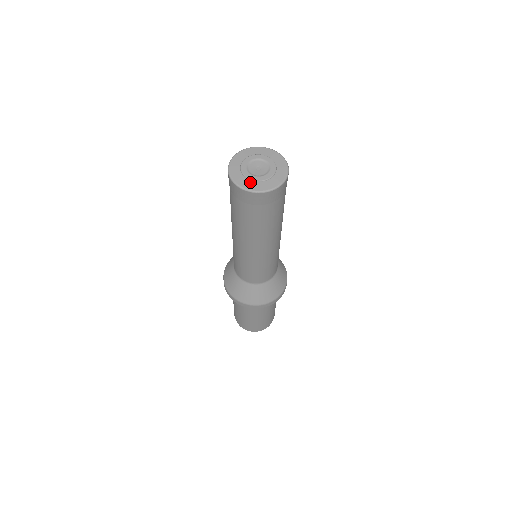
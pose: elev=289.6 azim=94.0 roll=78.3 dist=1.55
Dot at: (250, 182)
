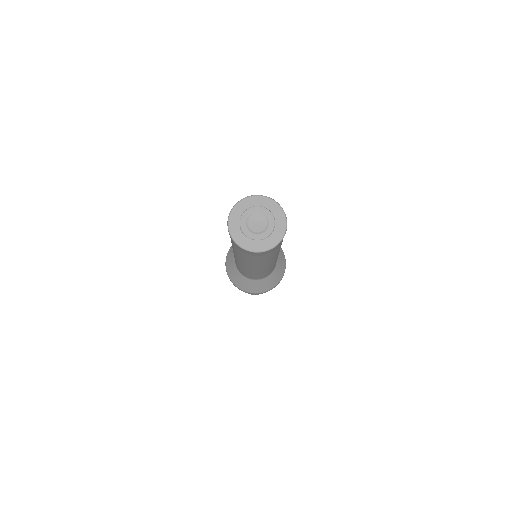
Dot at: (248, 240)
